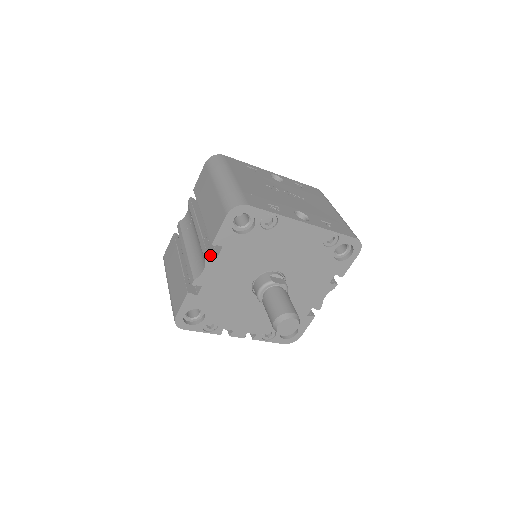
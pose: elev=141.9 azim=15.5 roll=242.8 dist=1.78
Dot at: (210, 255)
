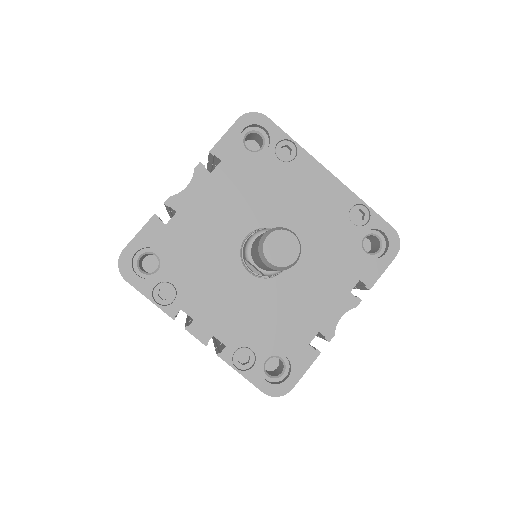
Dot at: (202, 167)
